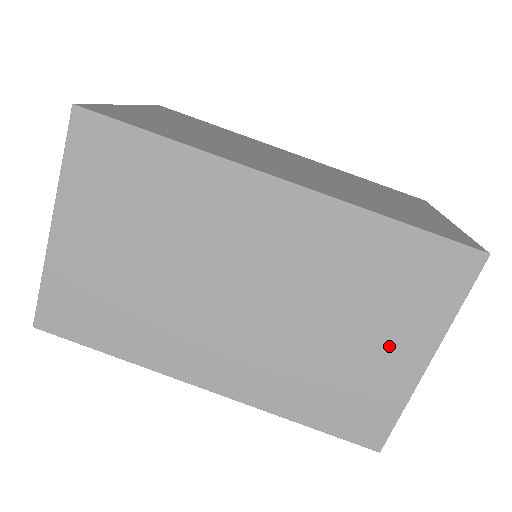
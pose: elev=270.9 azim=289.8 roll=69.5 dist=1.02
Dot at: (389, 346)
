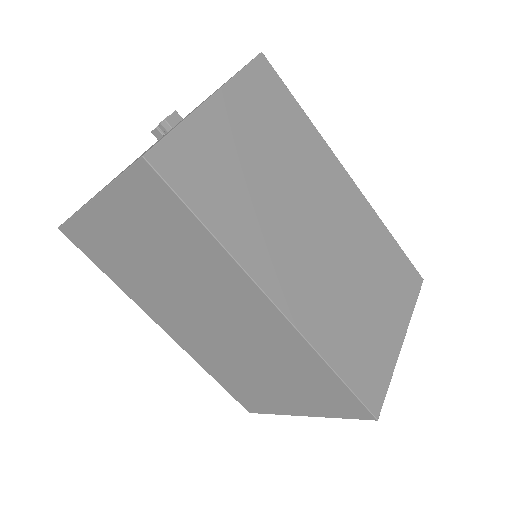
Dot at: (287, 397)
